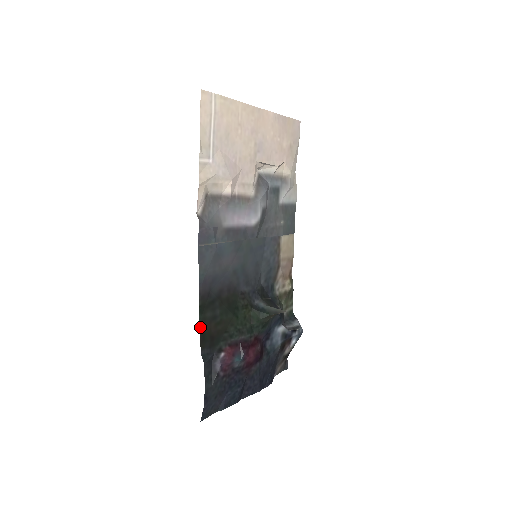
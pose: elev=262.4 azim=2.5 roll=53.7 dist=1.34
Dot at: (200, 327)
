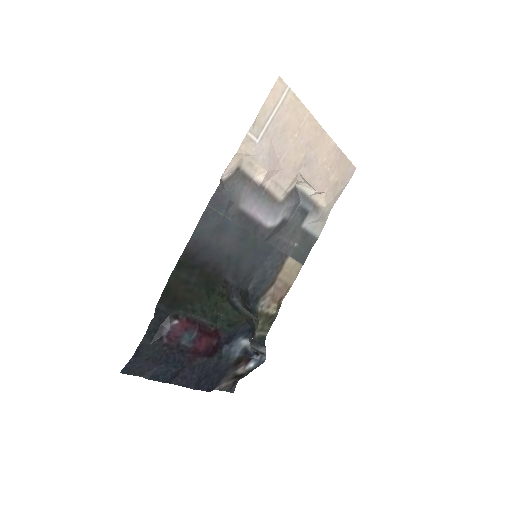
Dot at: (169, 281)
